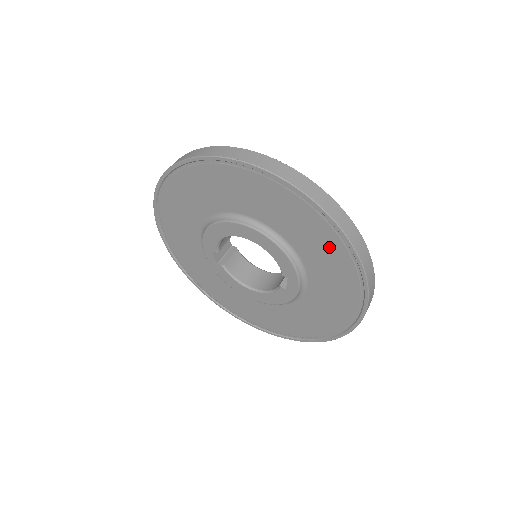
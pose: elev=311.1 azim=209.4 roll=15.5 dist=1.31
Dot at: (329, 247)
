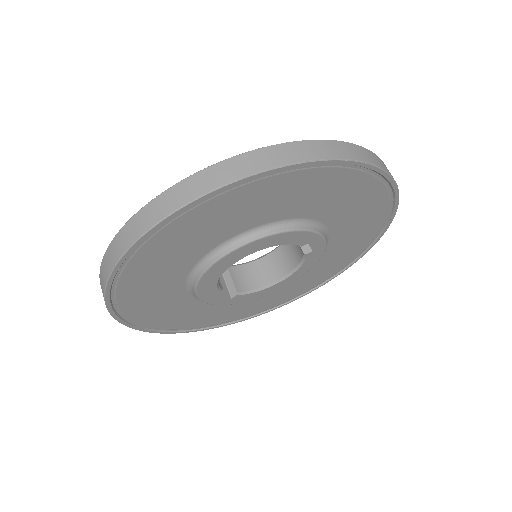
Dot at: (326, 184)
